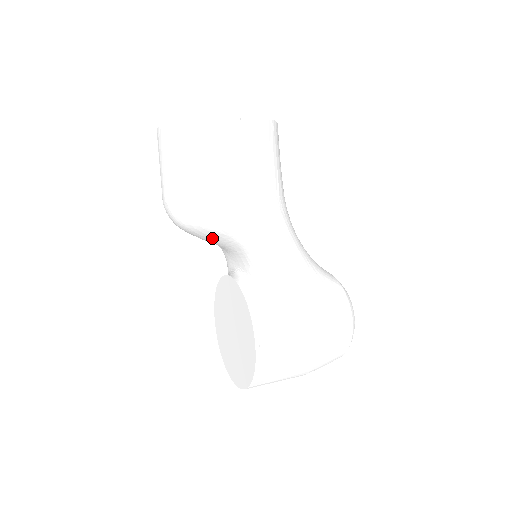
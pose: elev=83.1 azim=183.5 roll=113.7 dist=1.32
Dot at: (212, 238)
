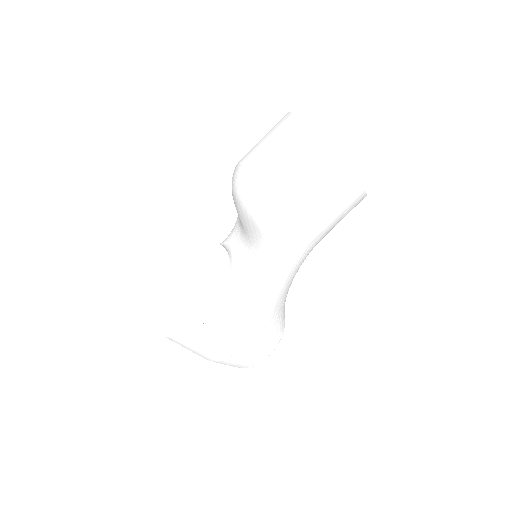
Dot at: (248, 224)
